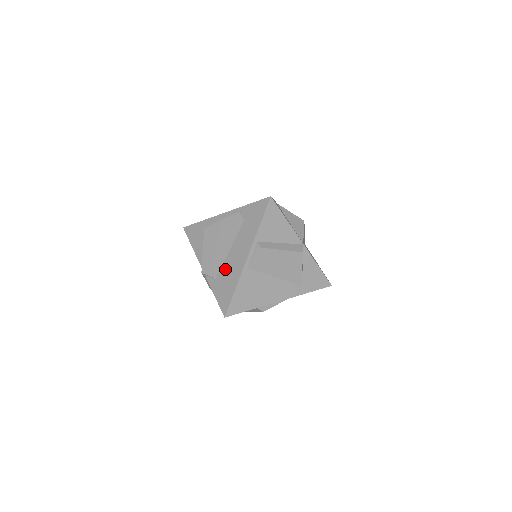
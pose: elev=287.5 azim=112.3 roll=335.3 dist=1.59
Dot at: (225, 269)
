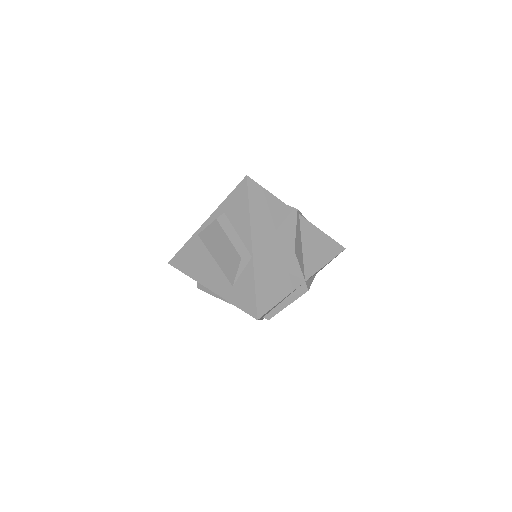
Dot at: occluded
